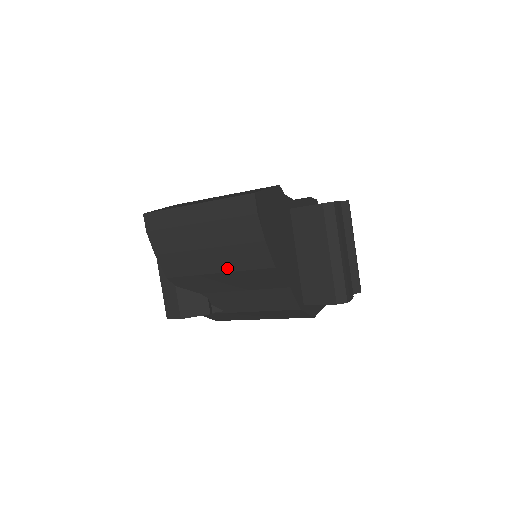
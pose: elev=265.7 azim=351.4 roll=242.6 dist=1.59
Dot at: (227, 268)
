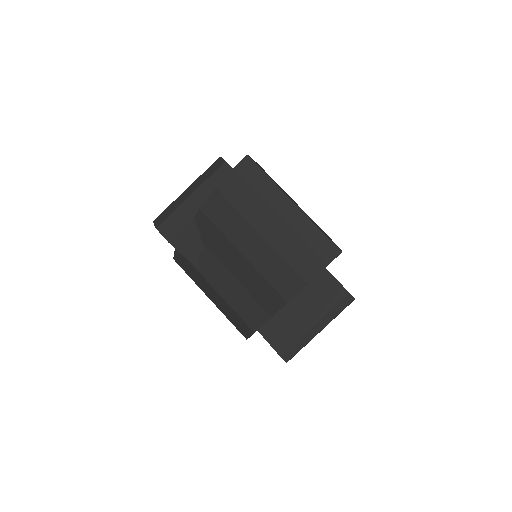
Dot at: (255, 261)
